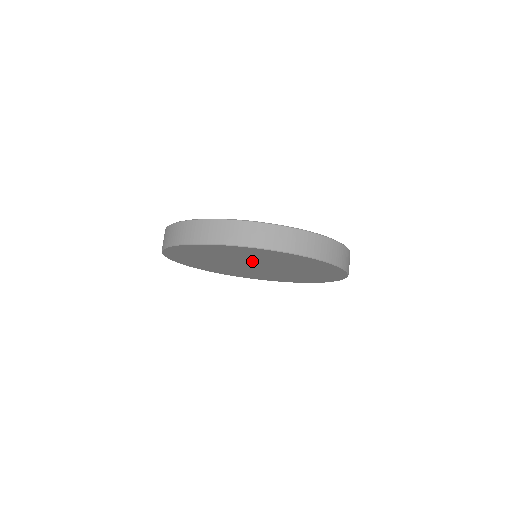
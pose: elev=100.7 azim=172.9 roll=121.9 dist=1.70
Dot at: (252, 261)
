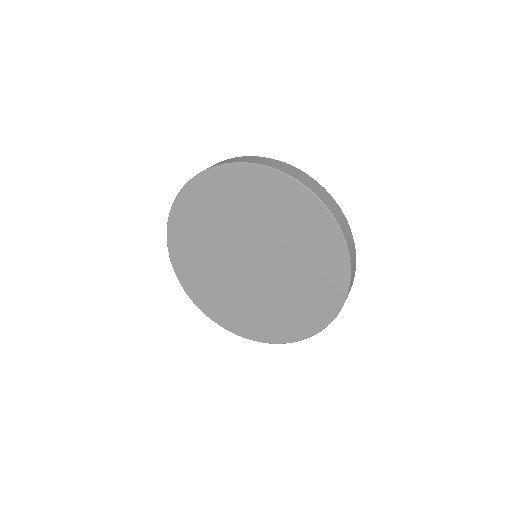
Dot at: (275, 248)
